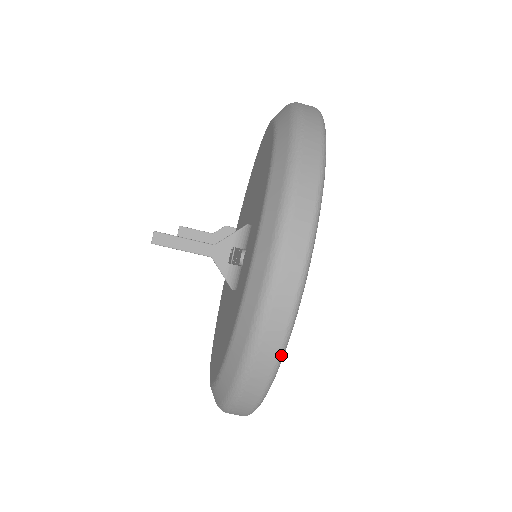
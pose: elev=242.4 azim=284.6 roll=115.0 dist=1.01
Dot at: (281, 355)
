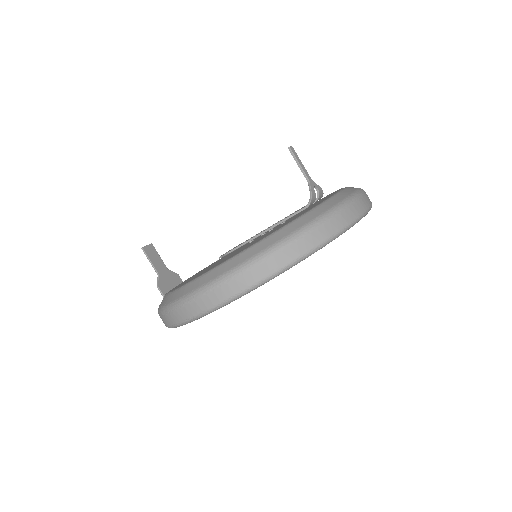
Dot at: (347, 228)
